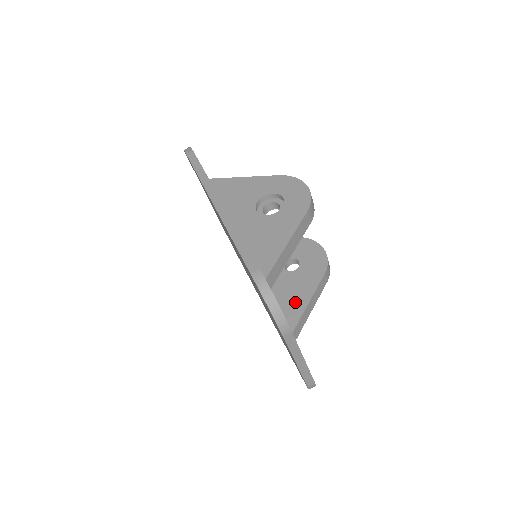
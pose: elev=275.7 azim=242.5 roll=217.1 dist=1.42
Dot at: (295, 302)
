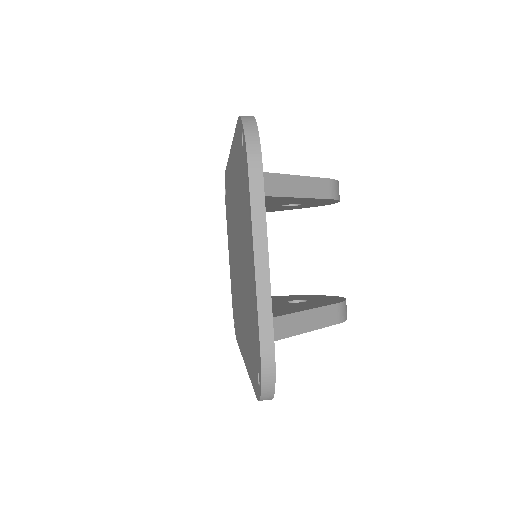
Dot at: (286, 310)
